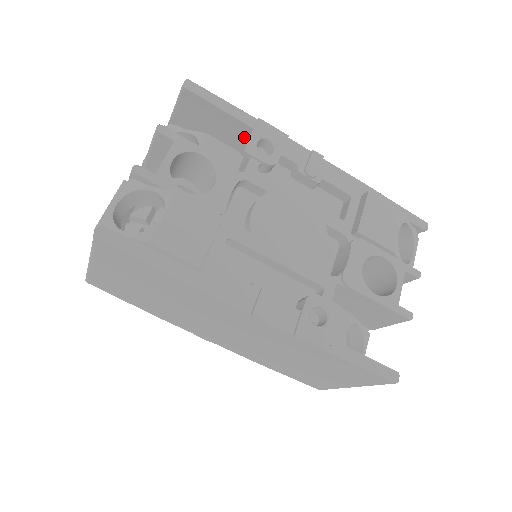
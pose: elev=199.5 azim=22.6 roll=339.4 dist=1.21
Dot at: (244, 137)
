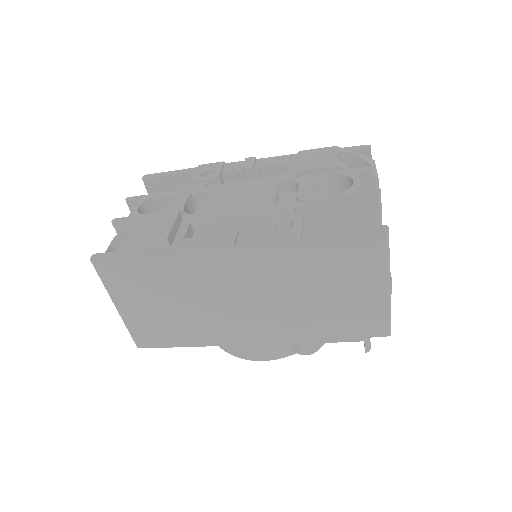
Dot at: occluded
